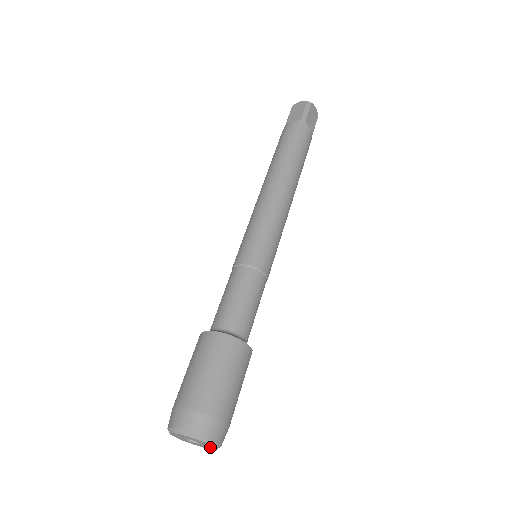
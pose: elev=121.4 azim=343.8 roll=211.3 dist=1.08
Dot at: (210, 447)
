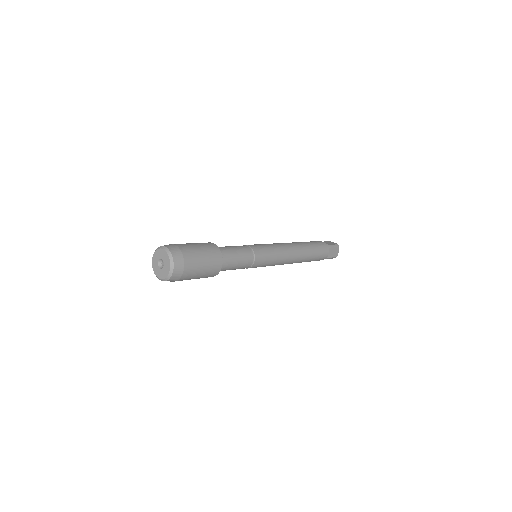
Dot at: (167, 258)
